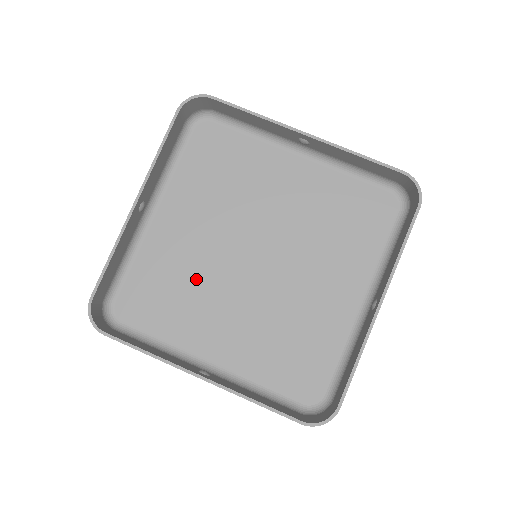
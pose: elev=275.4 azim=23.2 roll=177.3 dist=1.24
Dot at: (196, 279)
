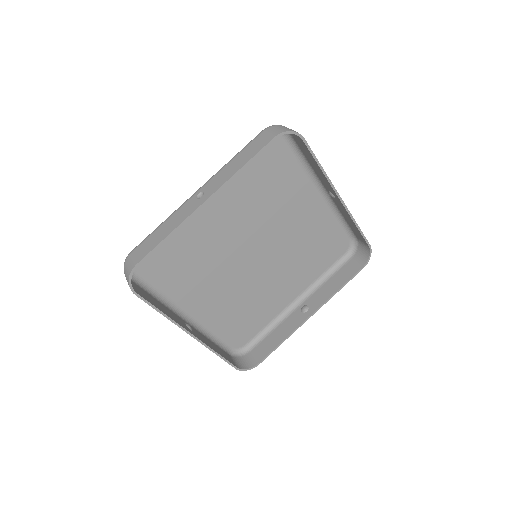
Dot at: (246, 296)
